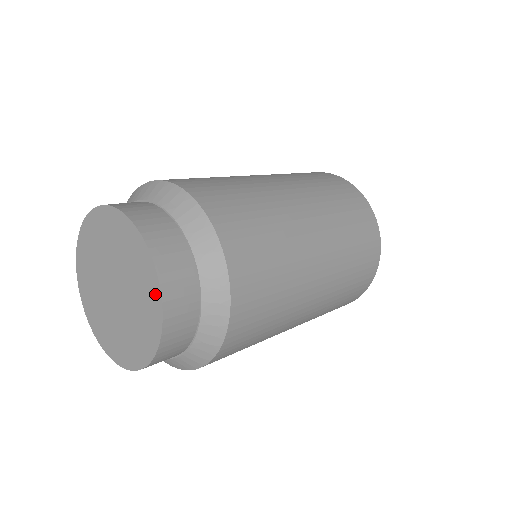
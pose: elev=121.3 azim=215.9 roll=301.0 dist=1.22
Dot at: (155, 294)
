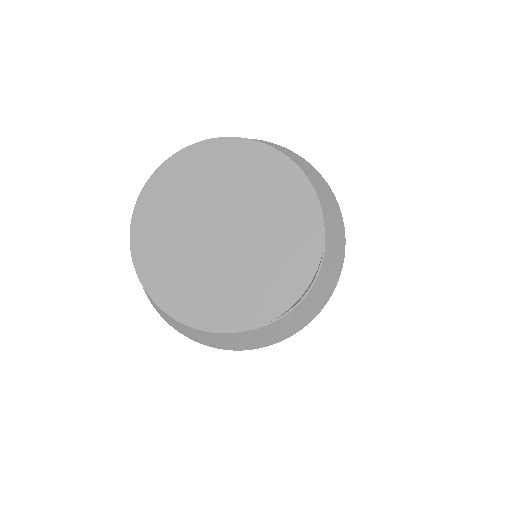
Dot at: (311, 215)
